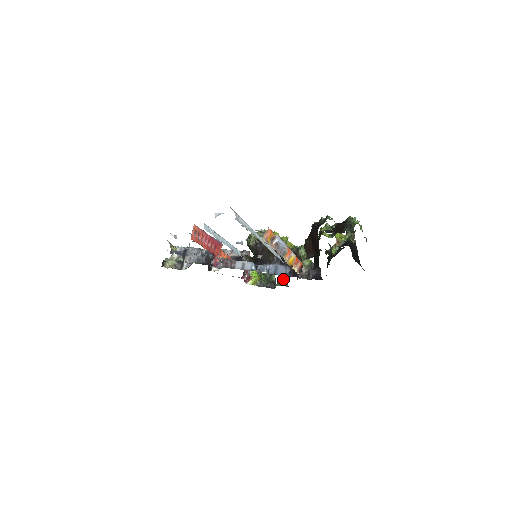
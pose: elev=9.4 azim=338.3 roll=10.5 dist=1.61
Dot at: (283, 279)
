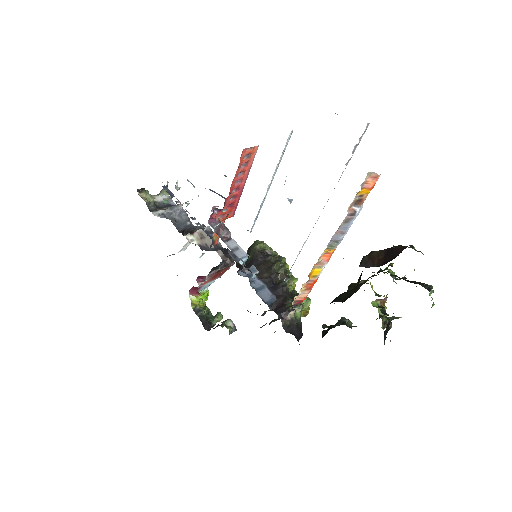
Dot at: (232, 324)
